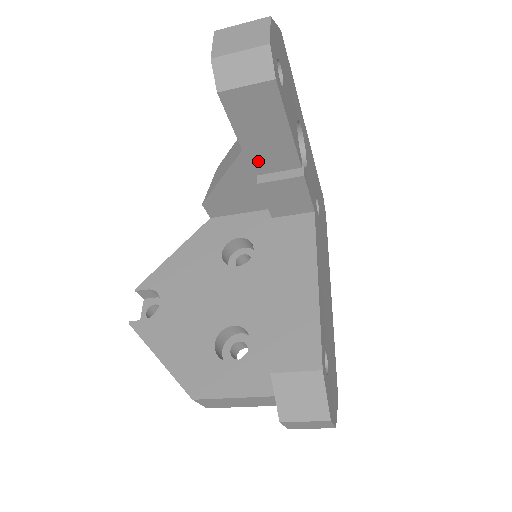
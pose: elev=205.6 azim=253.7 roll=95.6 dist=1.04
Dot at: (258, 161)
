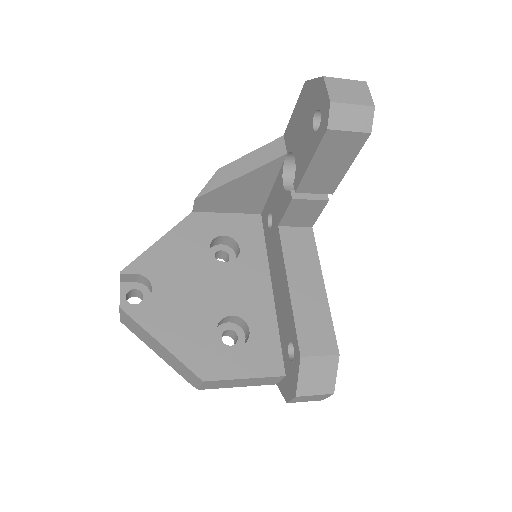
Dot at: (308, 183)
